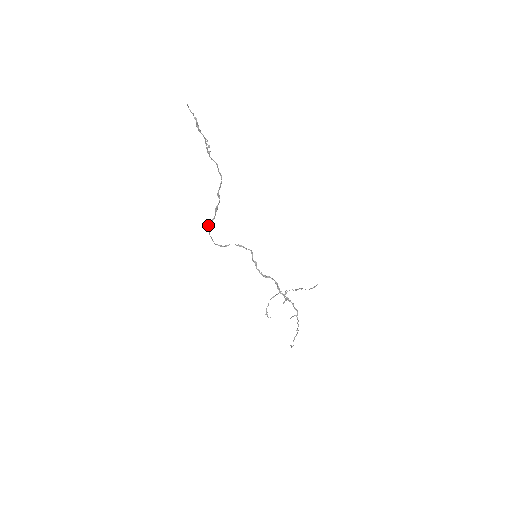
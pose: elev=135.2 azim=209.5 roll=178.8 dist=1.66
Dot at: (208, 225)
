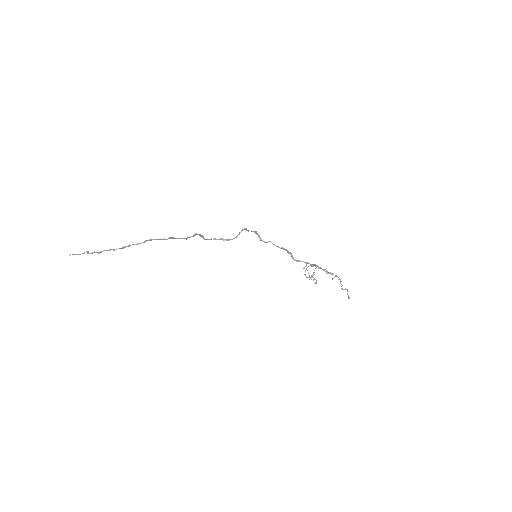
Dot at: occluded
